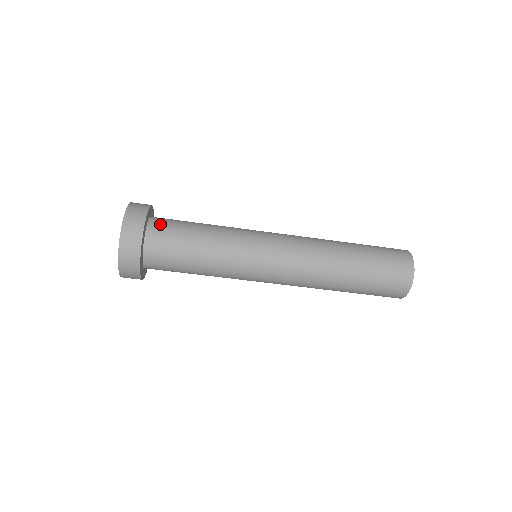
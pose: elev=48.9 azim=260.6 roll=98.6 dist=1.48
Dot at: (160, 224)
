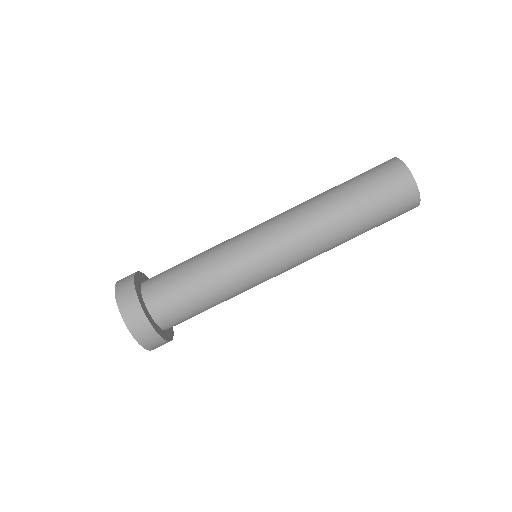
Dot at: occluded
